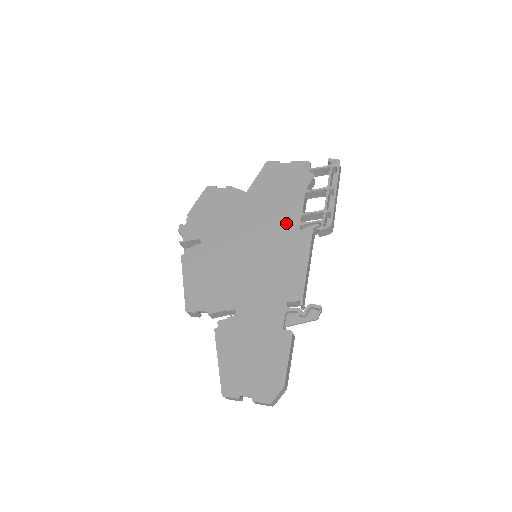
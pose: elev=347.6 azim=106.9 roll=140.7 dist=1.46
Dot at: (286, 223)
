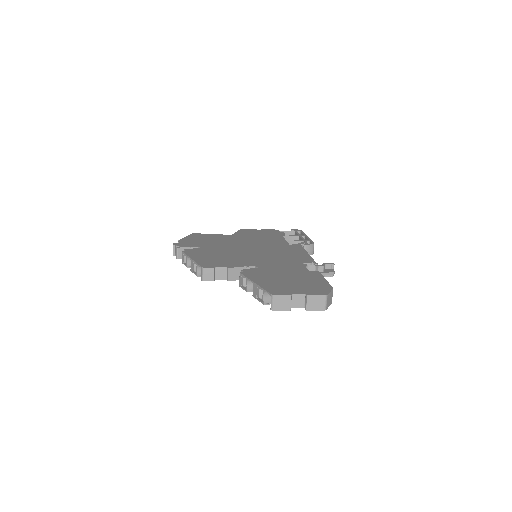
Dot at: (276, 243)
